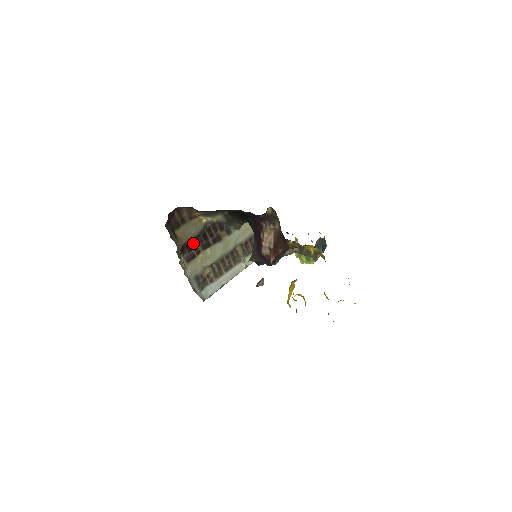
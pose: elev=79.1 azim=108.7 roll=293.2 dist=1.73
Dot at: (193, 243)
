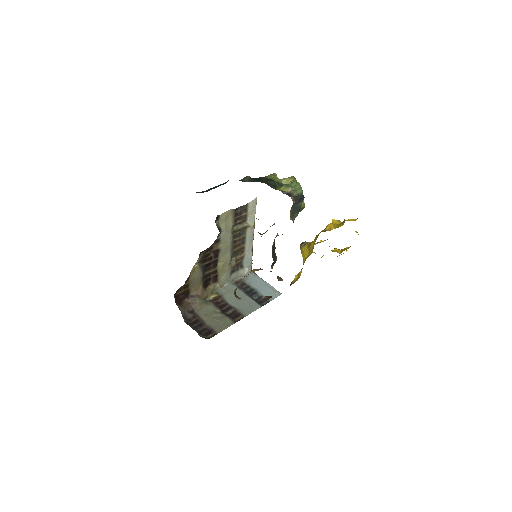
Dot at: (206, 276)
